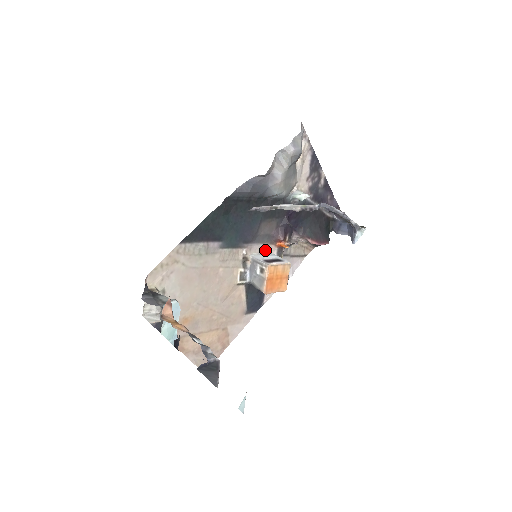
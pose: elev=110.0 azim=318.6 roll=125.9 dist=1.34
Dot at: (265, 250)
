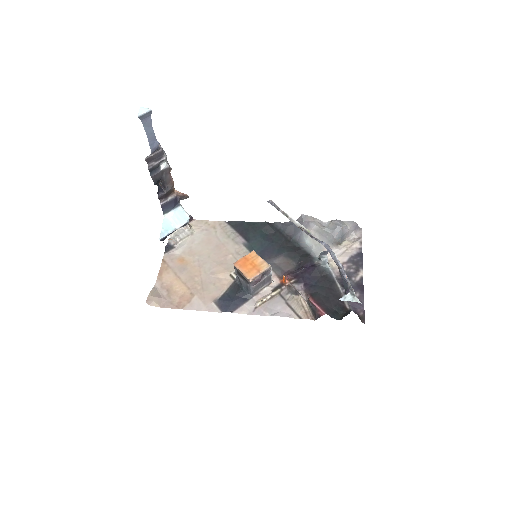
Dot at: occluded
